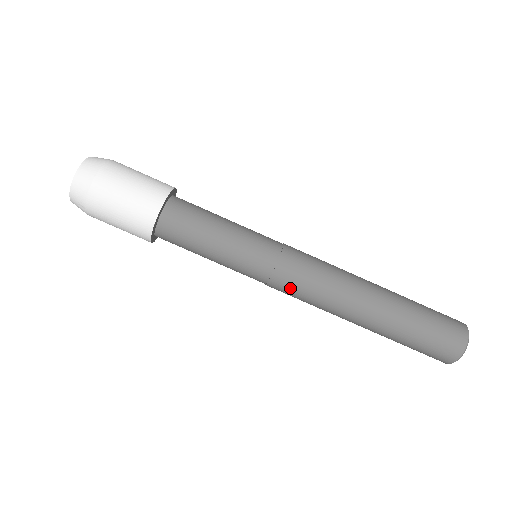
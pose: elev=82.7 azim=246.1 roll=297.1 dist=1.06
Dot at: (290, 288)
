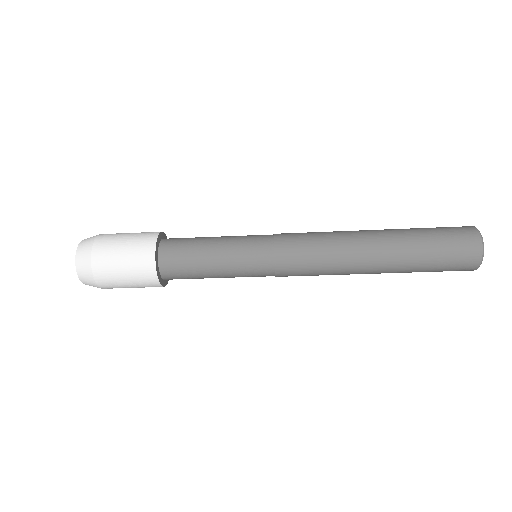
Dot at: occluded
